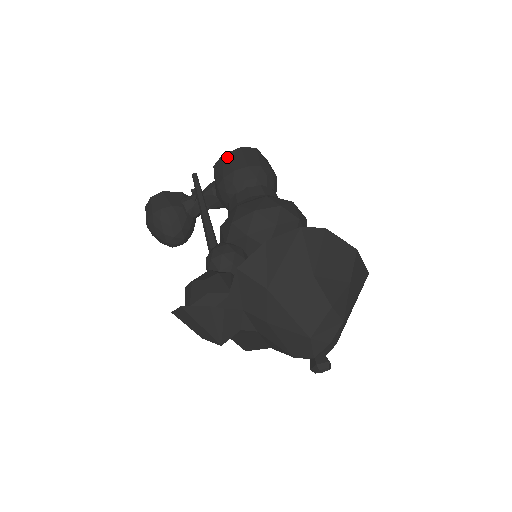
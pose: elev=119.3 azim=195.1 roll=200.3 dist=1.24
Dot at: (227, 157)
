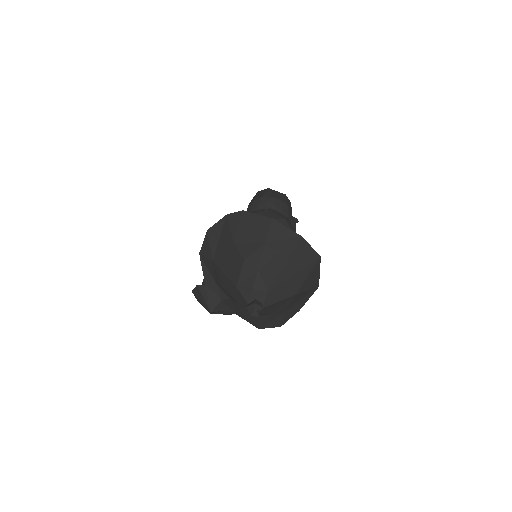
Dot at: occluded
